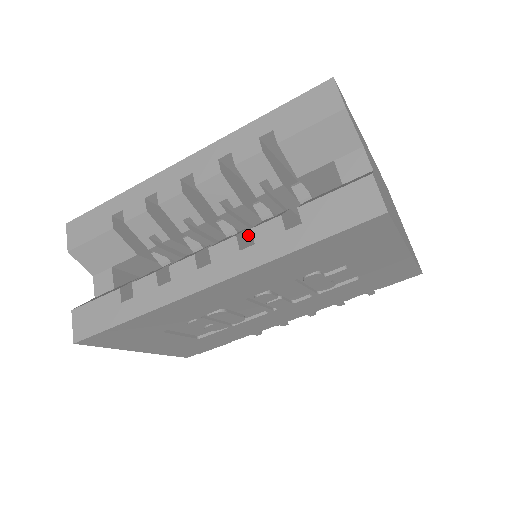
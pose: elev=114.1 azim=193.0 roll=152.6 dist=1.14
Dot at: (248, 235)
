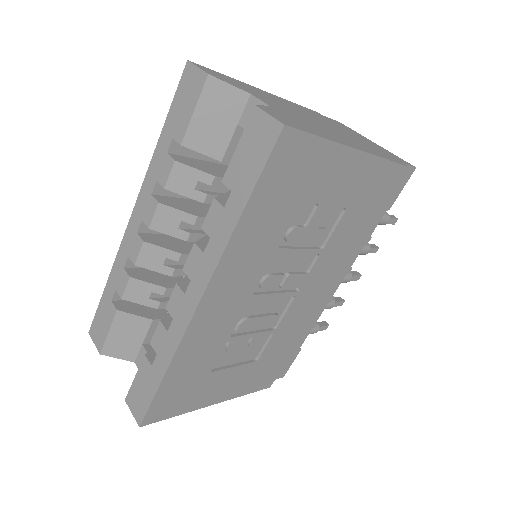
Dot at: occluded
